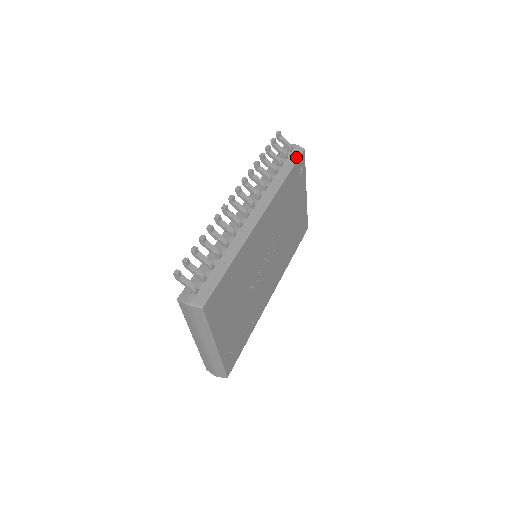
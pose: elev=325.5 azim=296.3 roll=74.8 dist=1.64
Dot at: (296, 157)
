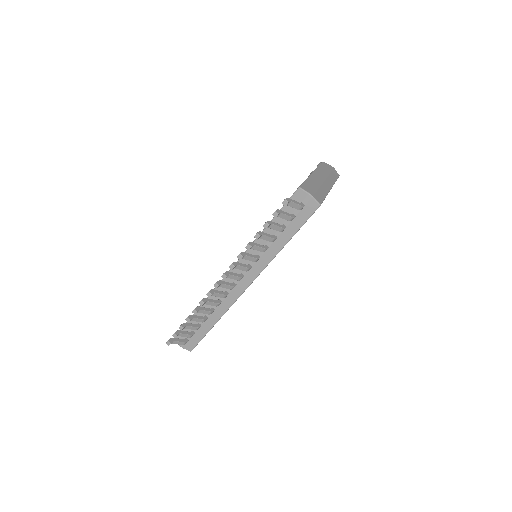
Dot at: (305, 218)
